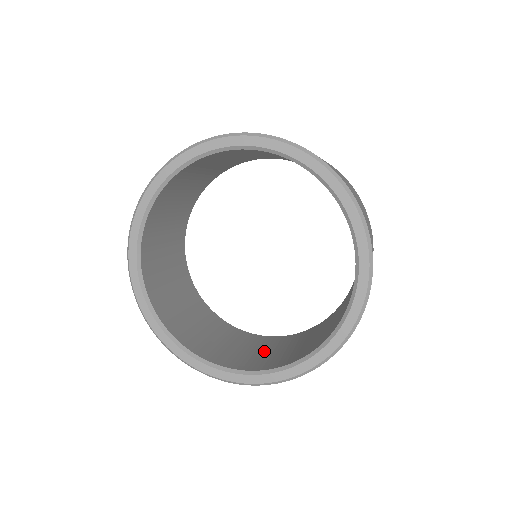
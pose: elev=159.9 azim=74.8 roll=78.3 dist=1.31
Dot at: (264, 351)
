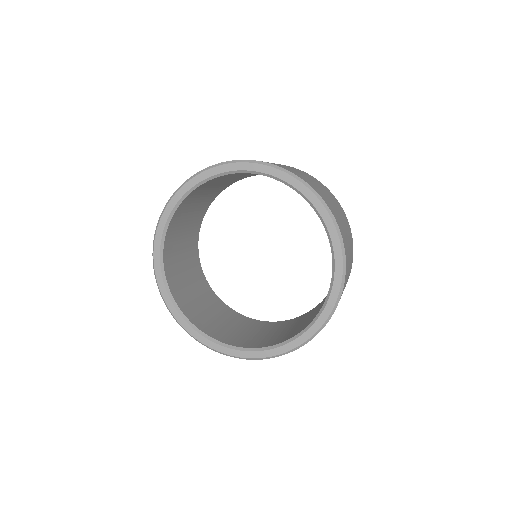
Dot at: (275, 332)
